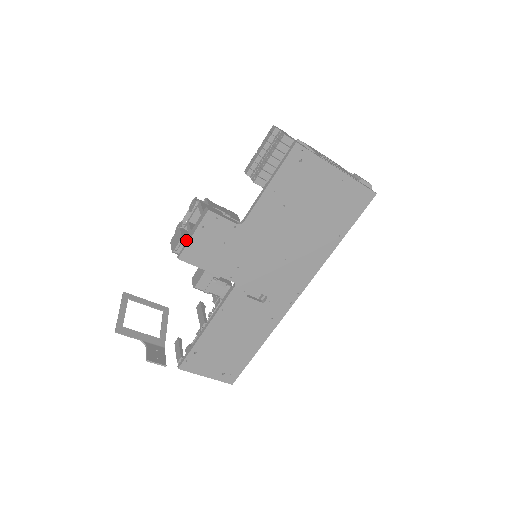
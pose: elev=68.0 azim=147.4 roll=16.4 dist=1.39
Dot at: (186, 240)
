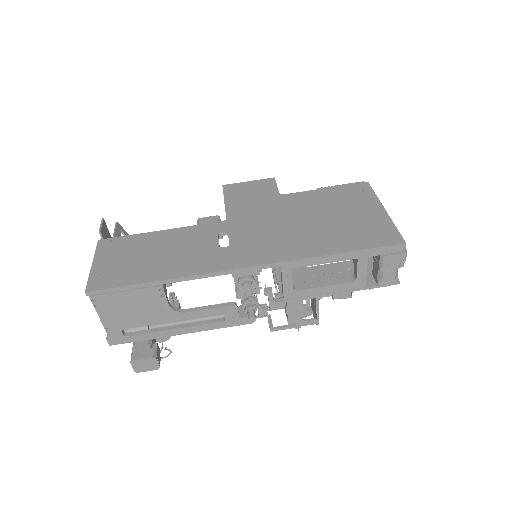
Dot at: occluded
